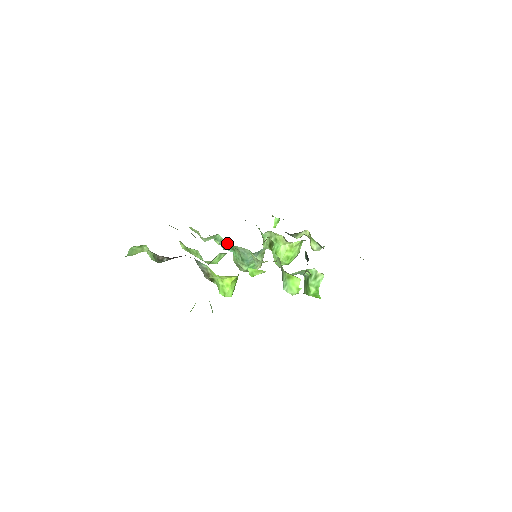
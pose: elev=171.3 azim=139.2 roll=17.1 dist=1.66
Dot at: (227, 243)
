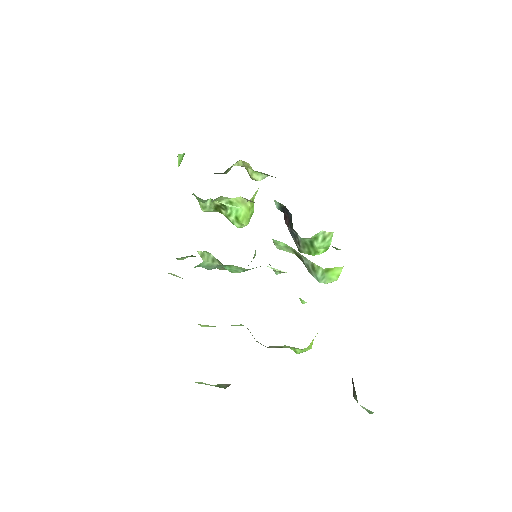
Dot at: (219, 265)
